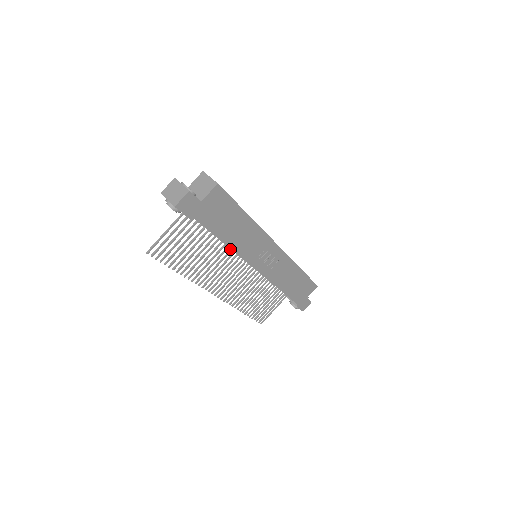
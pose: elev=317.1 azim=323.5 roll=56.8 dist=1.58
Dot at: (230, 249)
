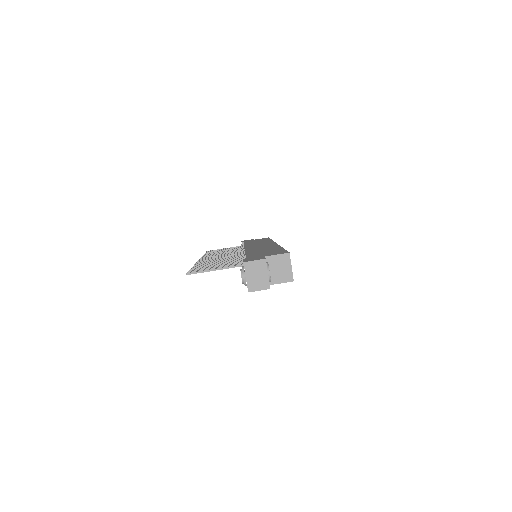
Dot at: (244, 255)
